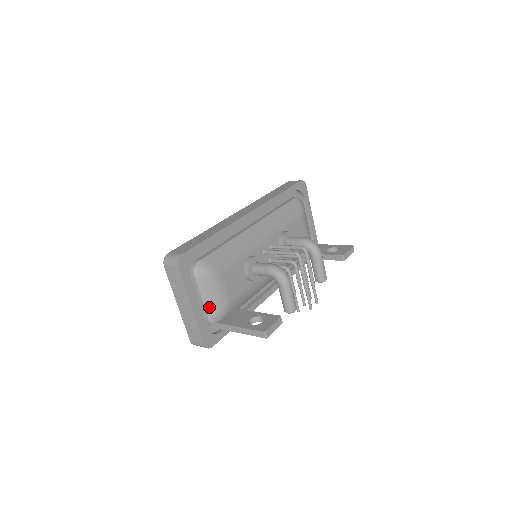
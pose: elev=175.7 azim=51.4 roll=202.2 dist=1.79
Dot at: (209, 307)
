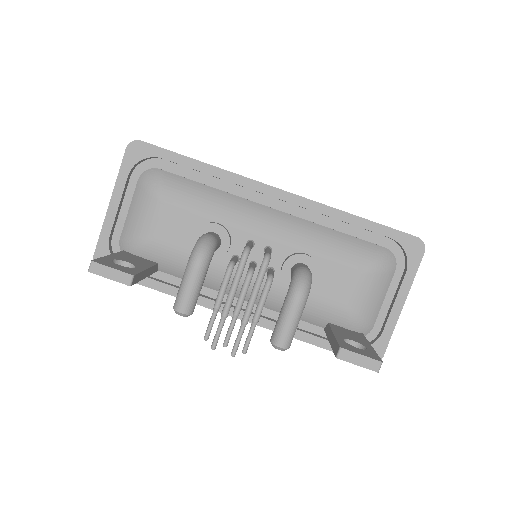
Dot at: (128, 224)
